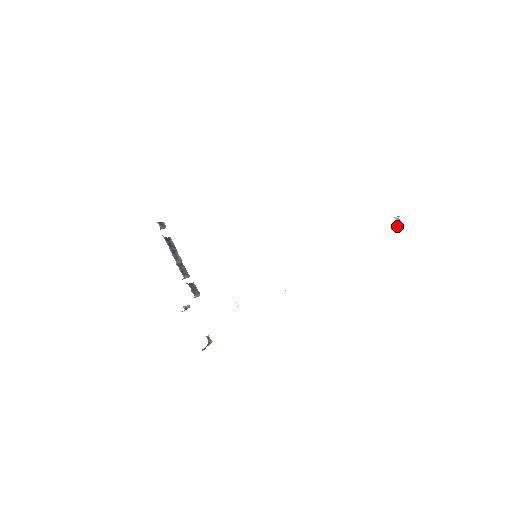
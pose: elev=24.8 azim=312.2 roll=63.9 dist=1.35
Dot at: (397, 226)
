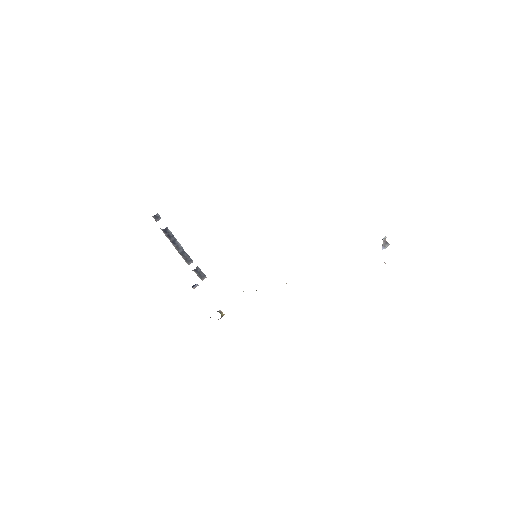
Dot at: (384, 246)
